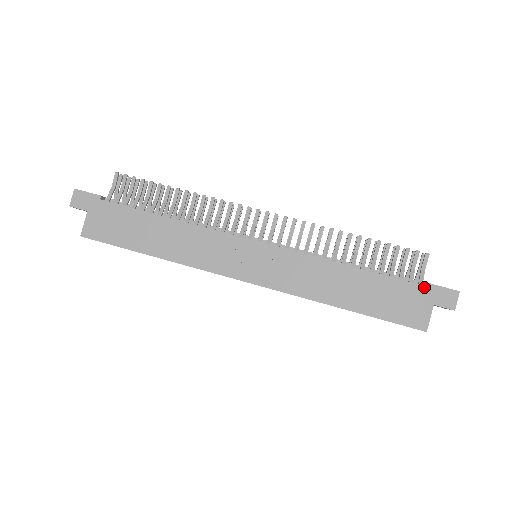
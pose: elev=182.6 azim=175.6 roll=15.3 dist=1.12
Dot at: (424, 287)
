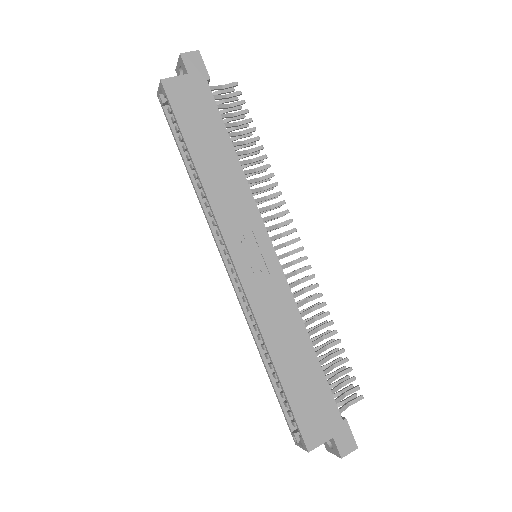
Dot at: (340, 417)
